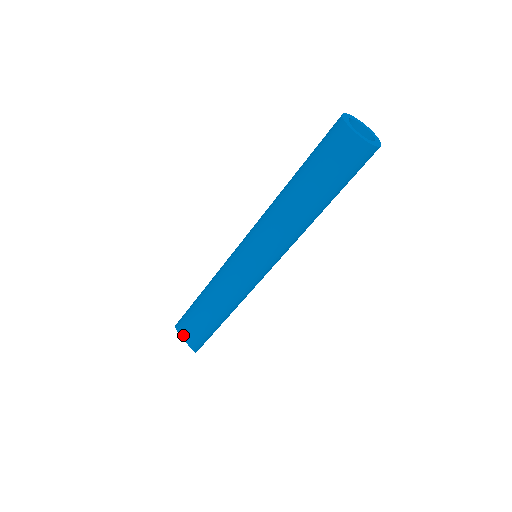
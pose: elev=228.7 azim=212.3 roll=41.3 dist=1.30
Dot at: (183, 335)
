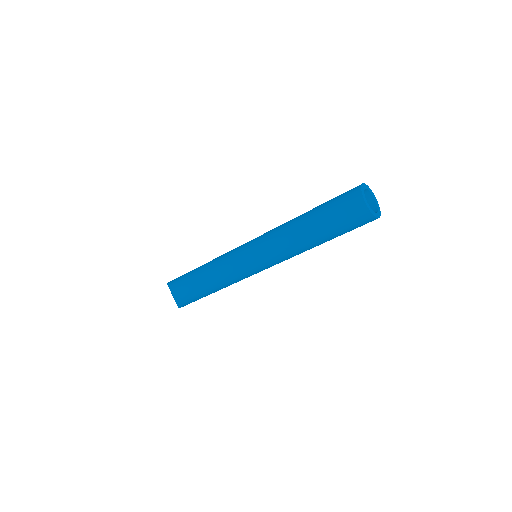
Dot at: (175, 295)
